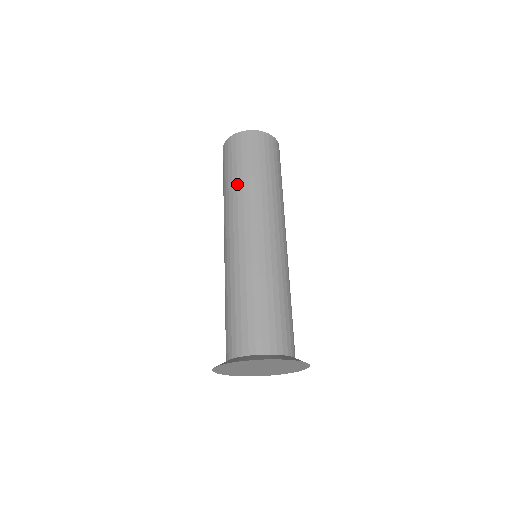
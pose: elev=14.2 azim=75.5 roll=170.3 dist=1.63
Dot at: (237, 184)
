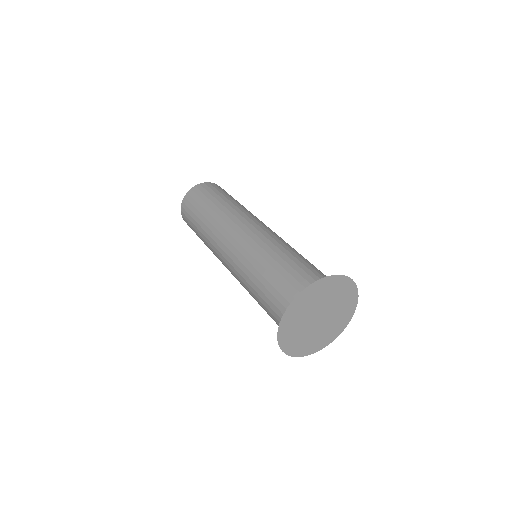
Dot at: (232, 202)
